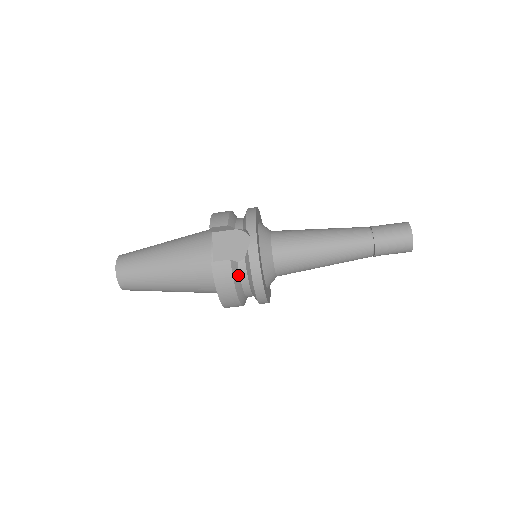
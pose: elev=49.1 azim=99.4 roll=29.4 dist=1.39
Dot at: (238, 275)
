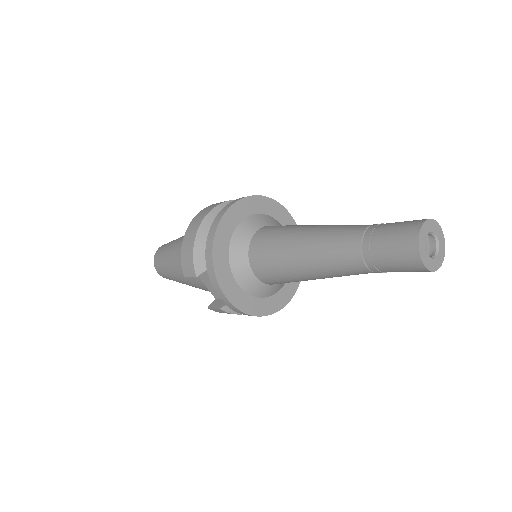
Dot at: occluded
